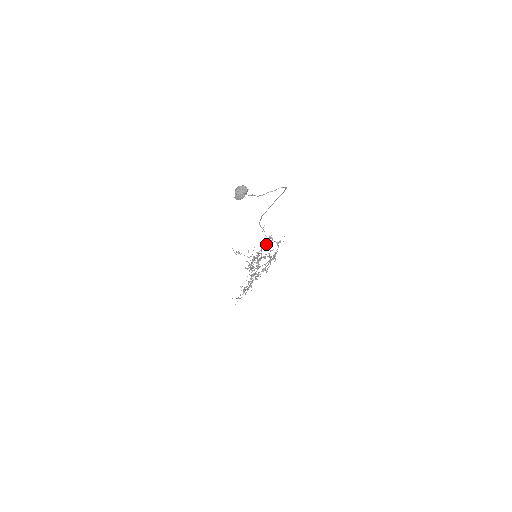
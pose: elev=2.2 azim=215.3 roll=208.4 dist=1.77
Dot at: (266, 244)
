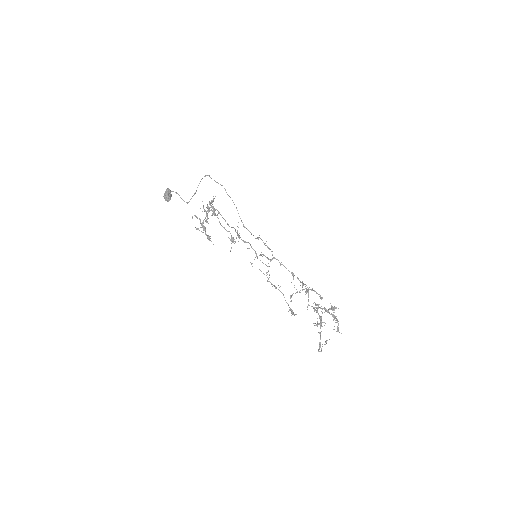
Dot at: (212, 215)
